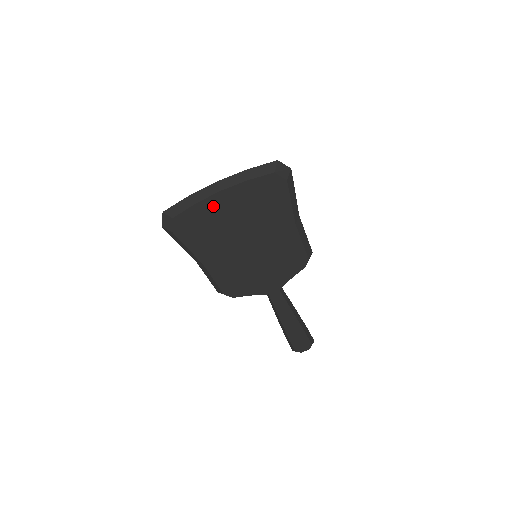
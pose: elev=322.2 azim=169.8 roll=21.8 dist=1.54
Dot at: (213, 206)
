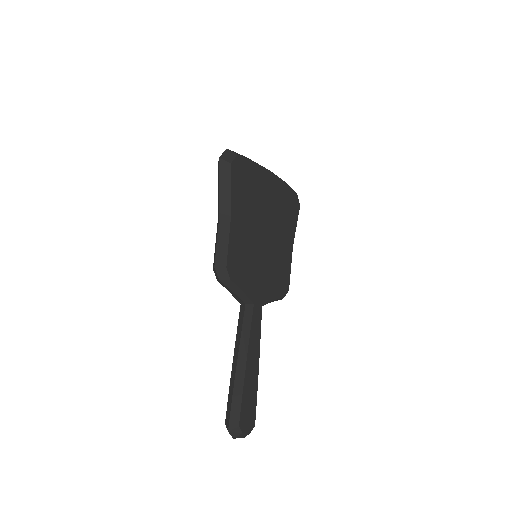
Dot at: (261, 176)
